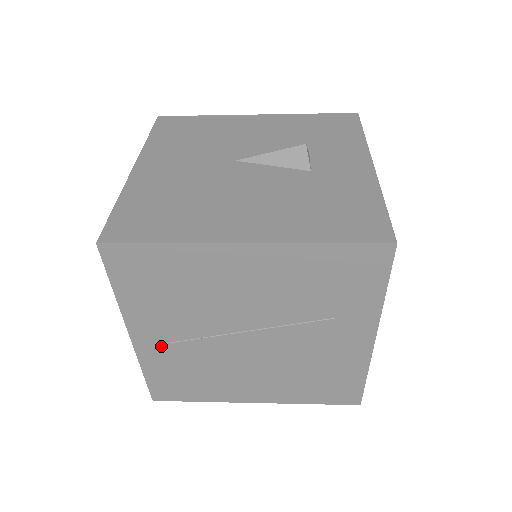
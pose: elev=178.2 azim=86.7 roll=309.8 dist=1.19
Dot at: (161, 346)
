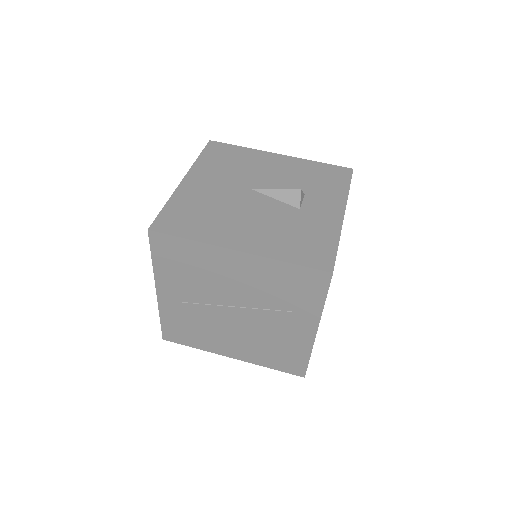
Dot at: (175, 303)
